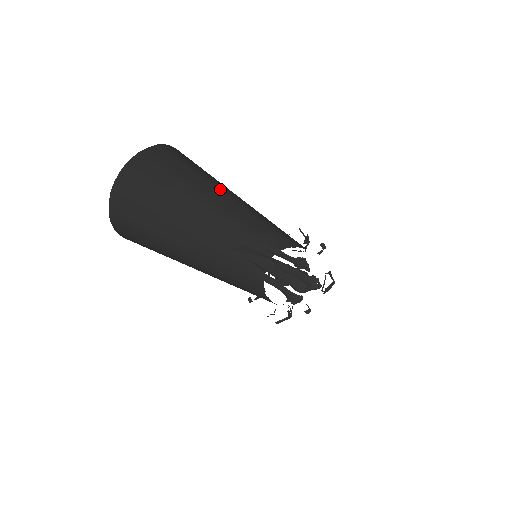
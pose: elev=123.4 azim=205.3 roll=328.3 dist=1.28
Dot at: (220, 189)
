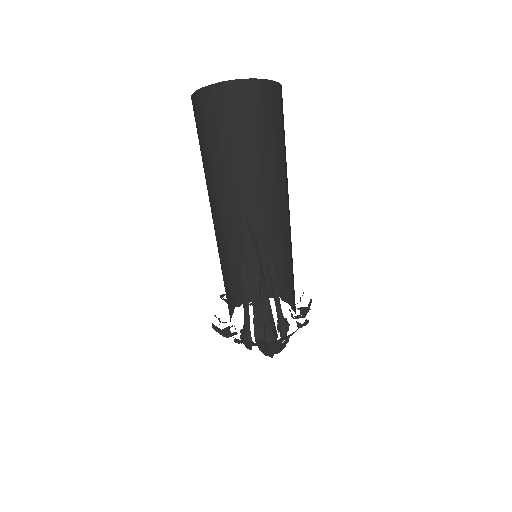
Dot at: (286, 173)
